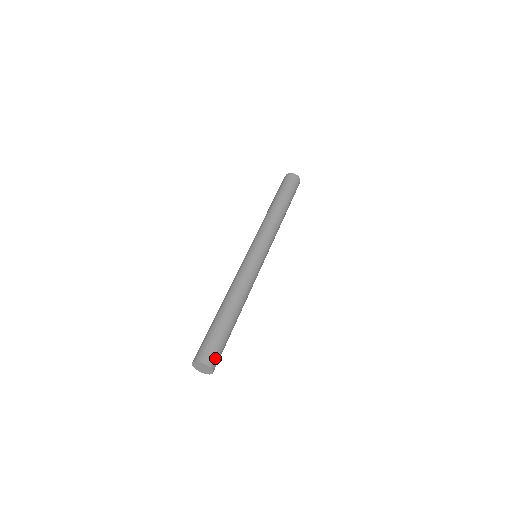
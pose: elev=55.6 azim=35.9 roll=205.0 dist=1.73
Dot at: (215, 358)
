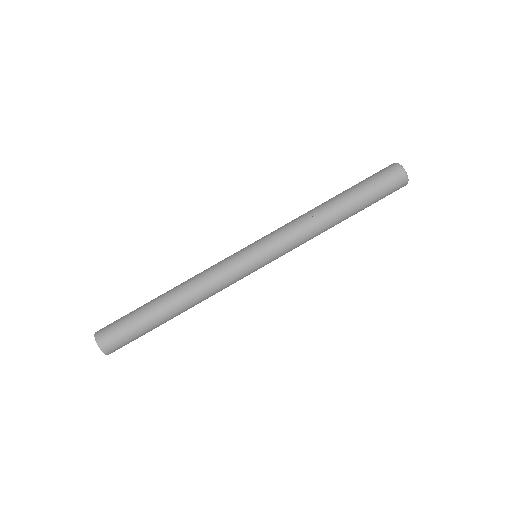
Dot at: (111, 341)
